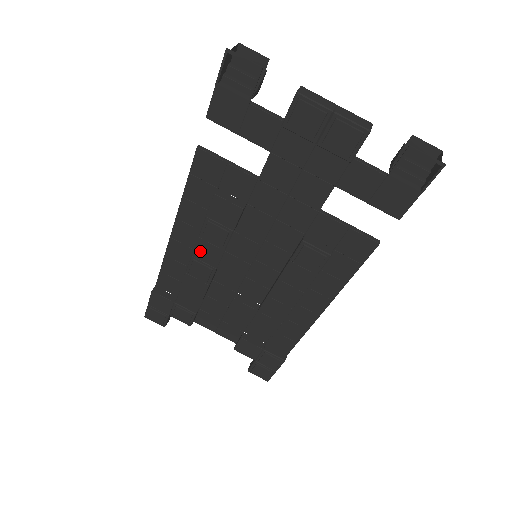
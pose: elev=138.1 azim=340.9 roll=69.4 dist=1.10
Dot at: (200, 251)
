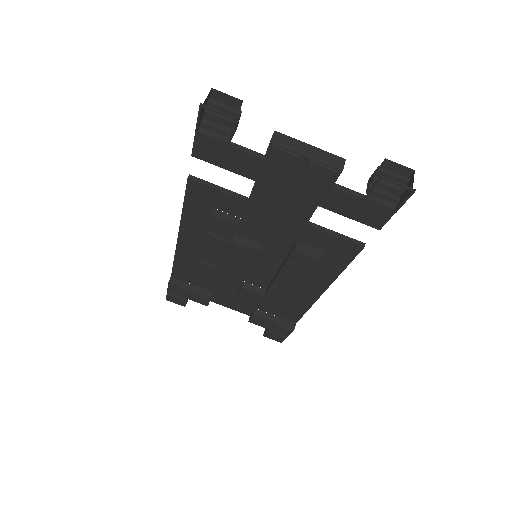
Dot at: (205, 255)
